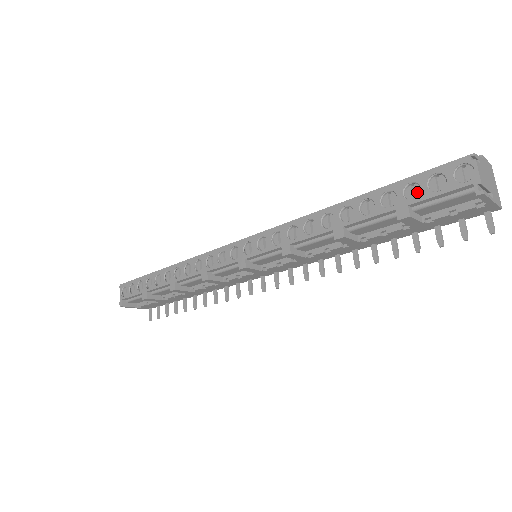
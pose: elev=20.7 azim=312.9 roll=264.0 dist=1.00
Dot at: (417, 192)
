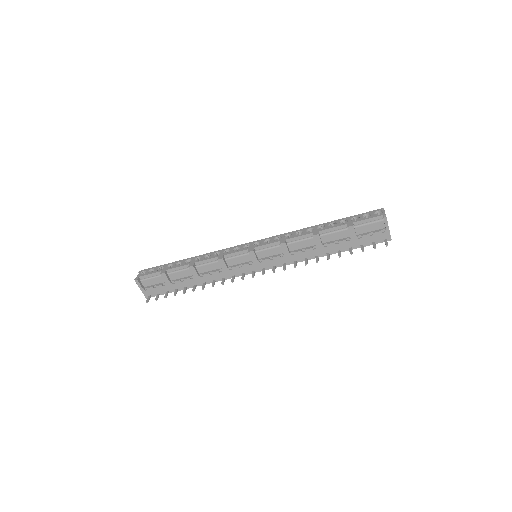
Dot at: (357, 220)
